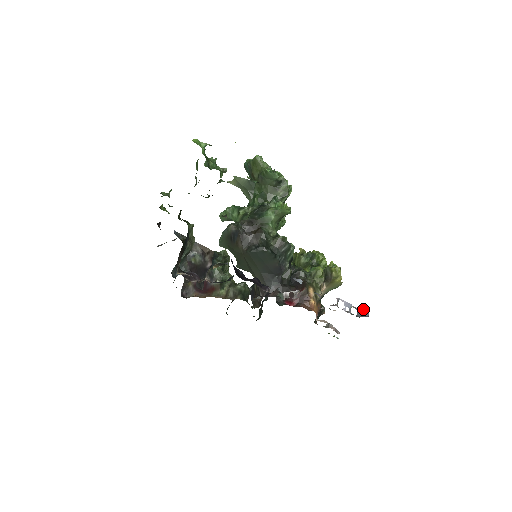
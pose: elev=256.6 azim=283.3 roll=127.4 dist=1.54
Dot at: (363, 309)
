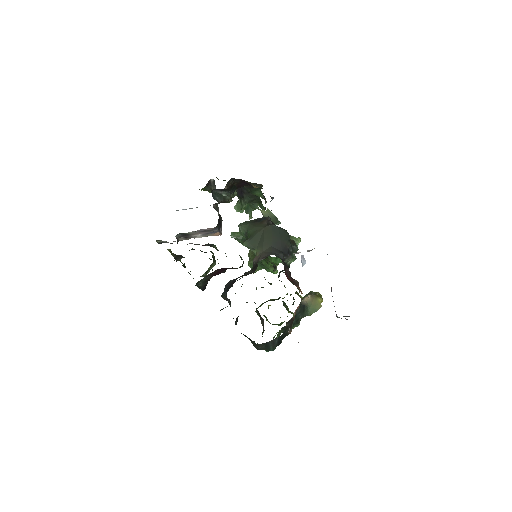
Dot at: occluded
